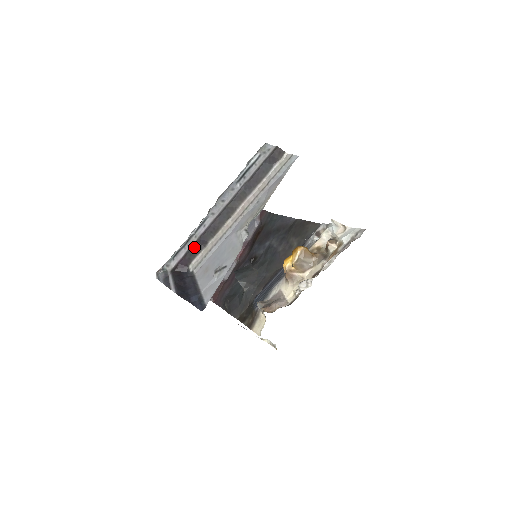
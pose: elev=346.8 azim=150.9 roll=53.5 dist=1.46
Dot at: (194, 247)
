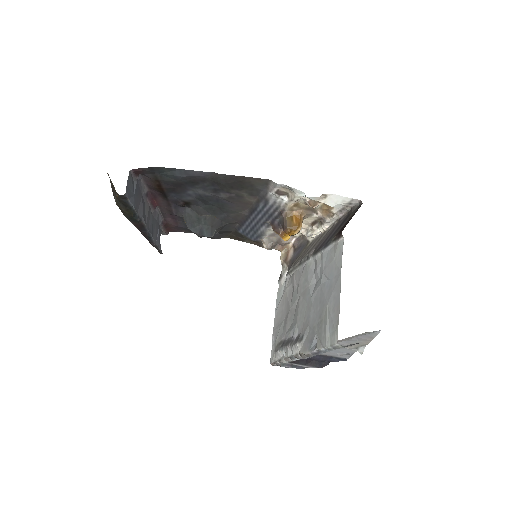
Dot at: occluded
